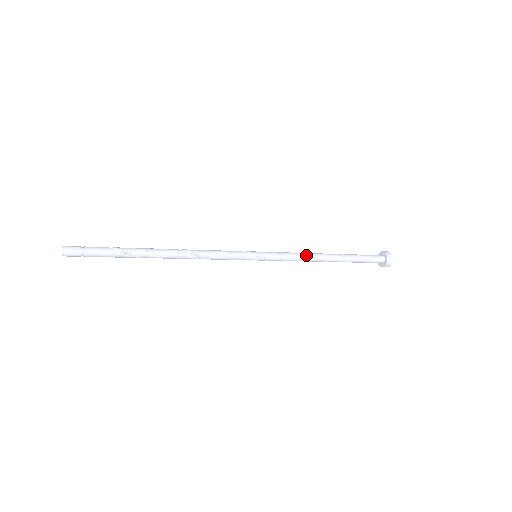
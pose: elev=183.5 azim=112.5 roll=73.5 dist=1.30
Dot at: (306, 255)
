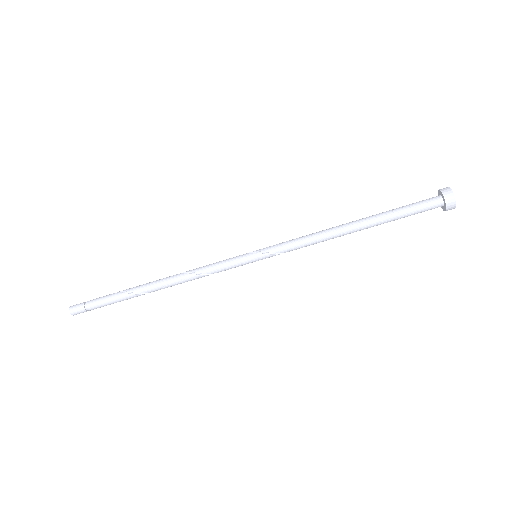
Dot at: (317, 232)
